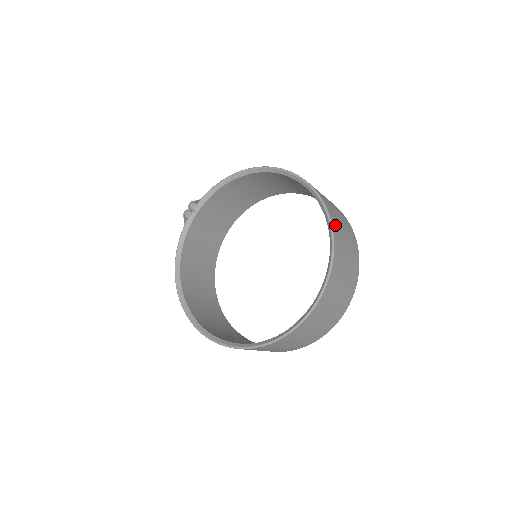
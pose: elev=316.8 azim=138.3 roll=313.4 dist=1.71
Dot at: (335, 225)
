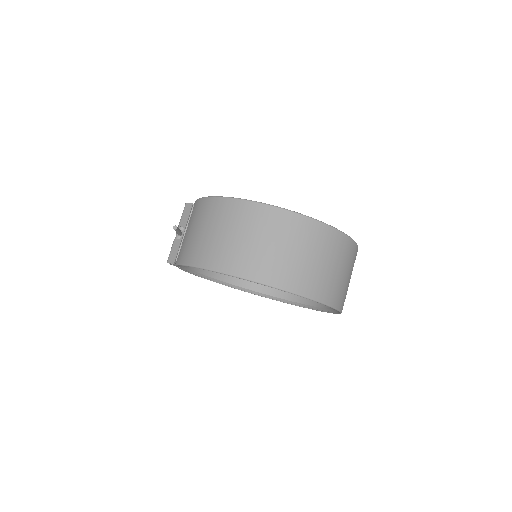
Dot at: (321, 292)
